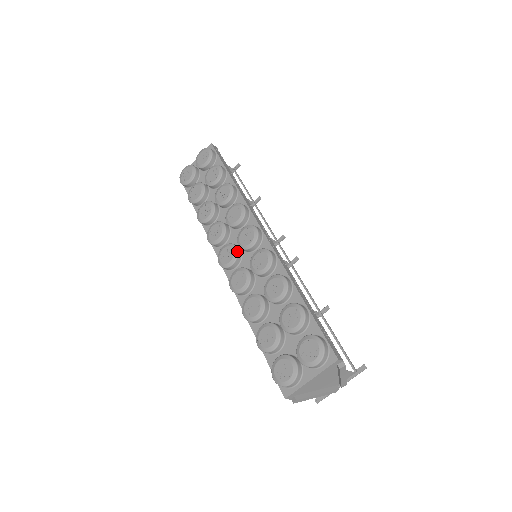
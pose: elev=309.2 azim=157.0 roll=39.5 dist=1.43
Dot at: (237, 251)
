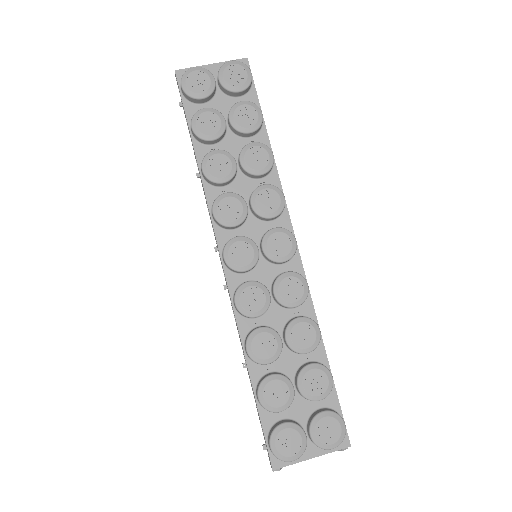
Dot at: occluded
